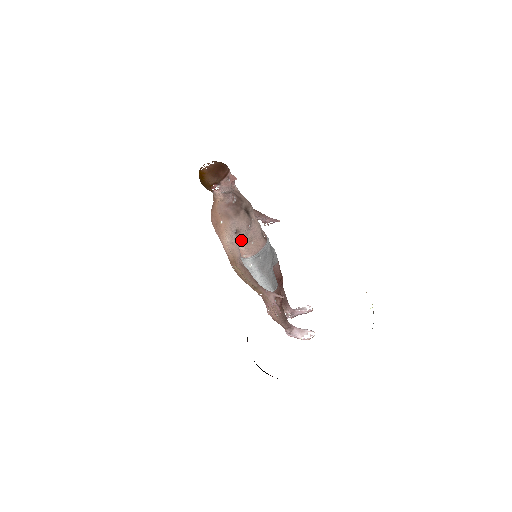
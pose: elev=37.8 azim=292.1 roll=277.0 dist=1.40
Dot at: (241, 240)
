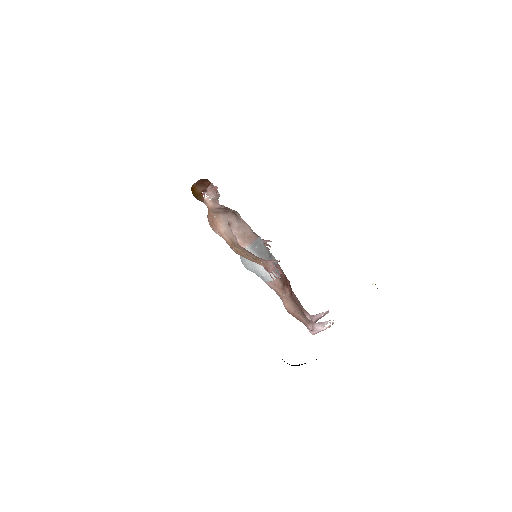
Dot at: (236, 233)
